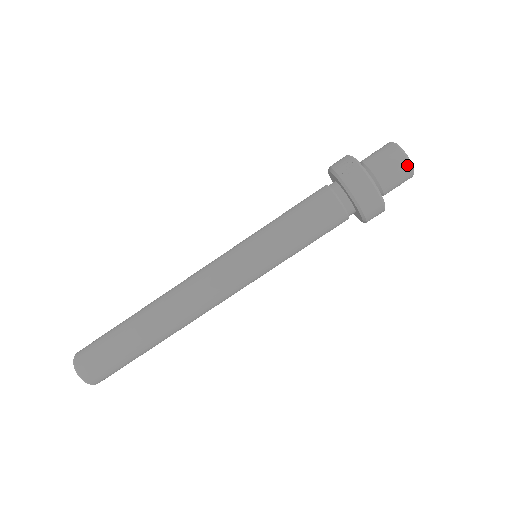
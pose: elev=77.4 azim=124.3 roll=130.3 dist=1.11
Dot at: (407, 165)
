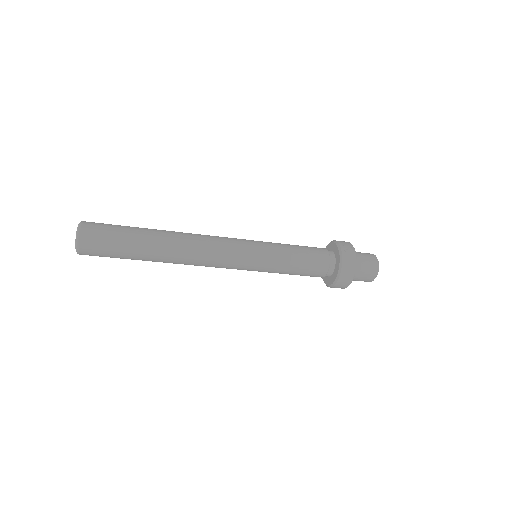
Dot at: (375, 273)
